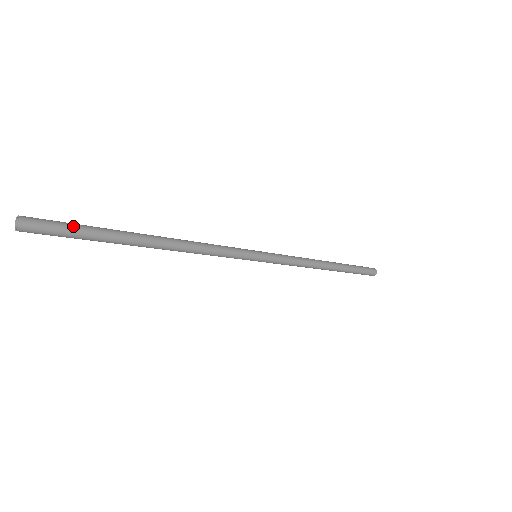
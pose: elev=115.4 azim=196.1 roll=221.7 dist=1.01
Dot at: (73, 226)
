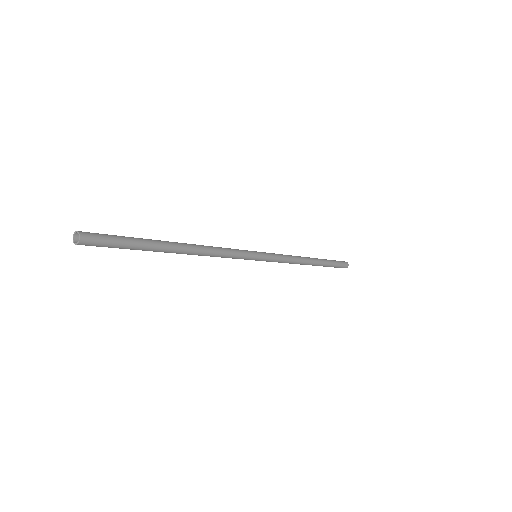
Dot at: (120, 240)
